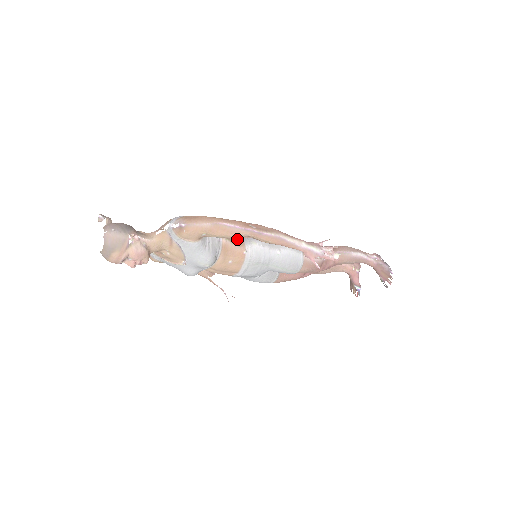
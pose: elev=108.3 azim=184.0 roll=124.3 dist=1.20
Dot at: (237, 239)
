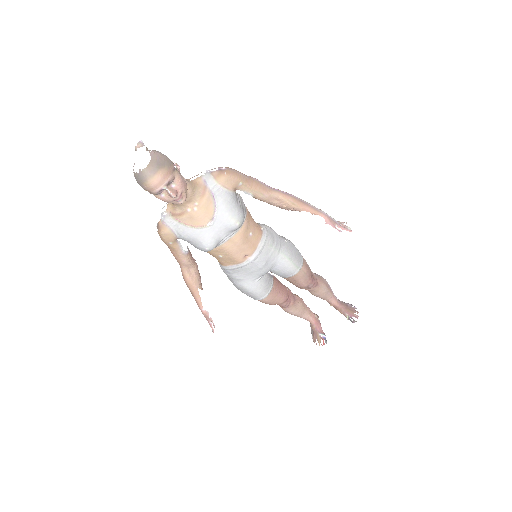
Dot at: occluded
